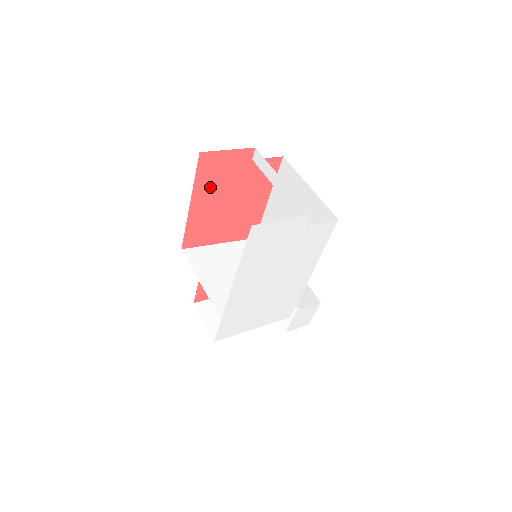
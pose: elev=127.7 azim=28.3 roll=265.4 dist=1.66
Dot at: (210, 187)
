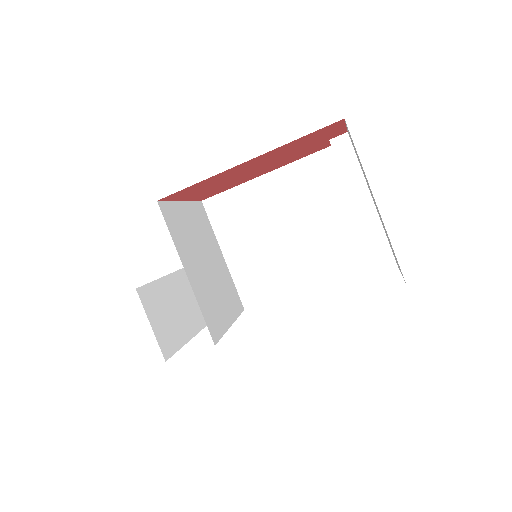
Dot at: (280, 151)
